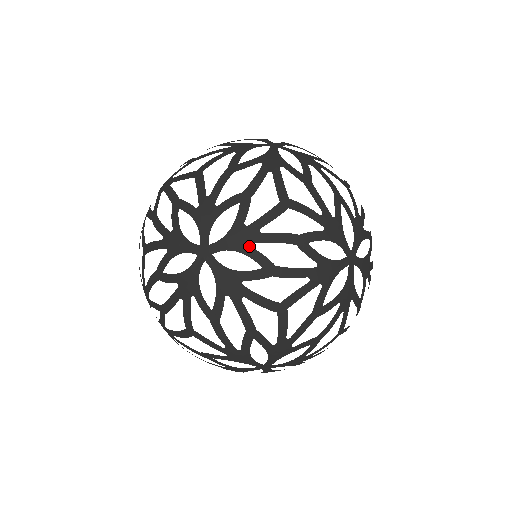
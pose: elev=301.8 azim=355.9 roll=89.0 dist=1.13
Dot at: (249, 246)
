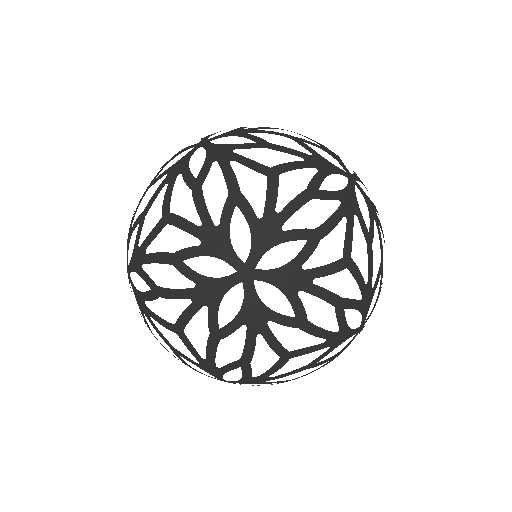
Dot at: occluded
